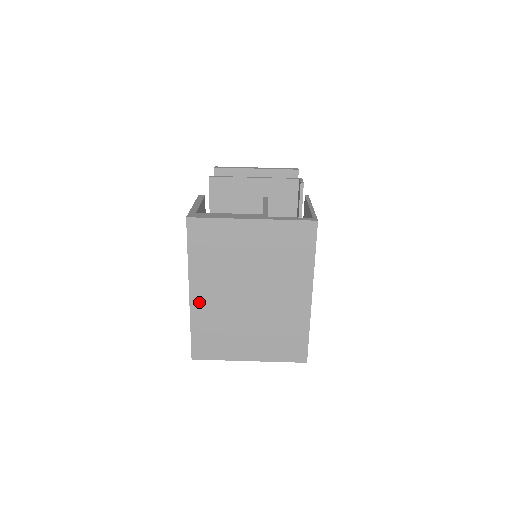
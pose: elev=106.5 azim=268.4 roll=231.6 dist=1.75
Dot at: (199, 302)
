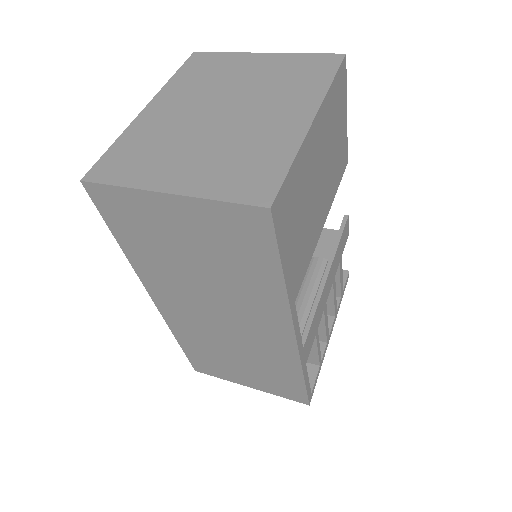
Dot at: (150, 116)
